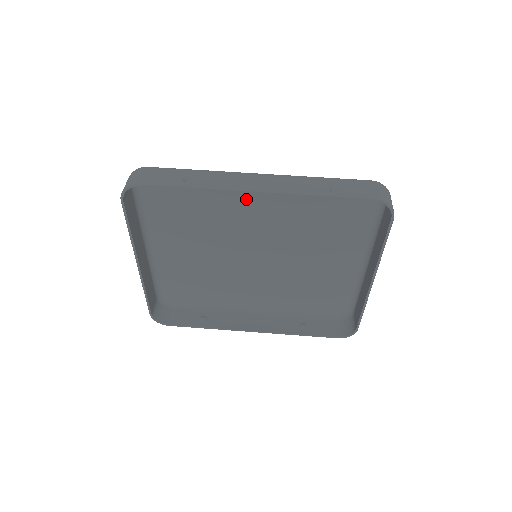
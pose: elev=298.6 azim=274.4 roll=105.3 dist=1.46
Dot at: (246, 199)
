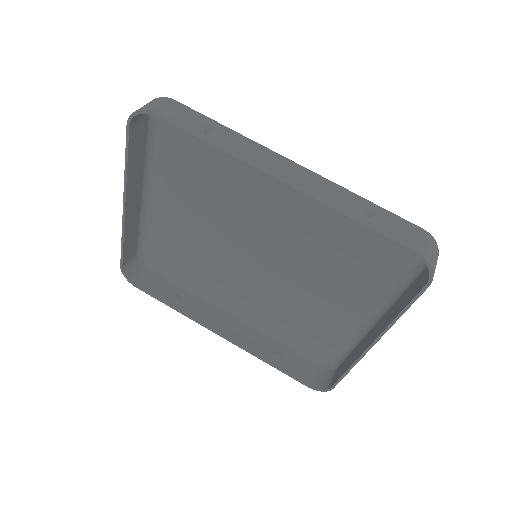
Dot at: (270, 186)
